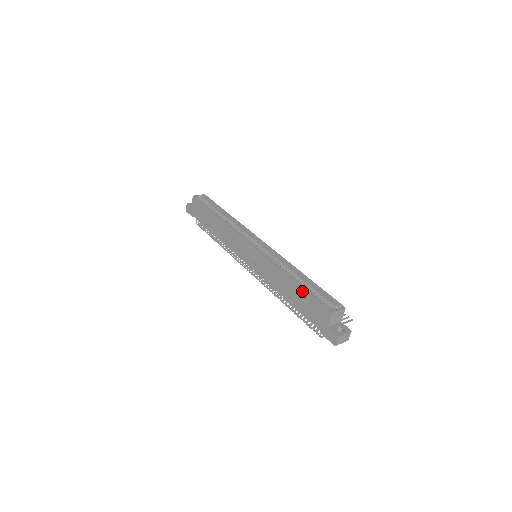
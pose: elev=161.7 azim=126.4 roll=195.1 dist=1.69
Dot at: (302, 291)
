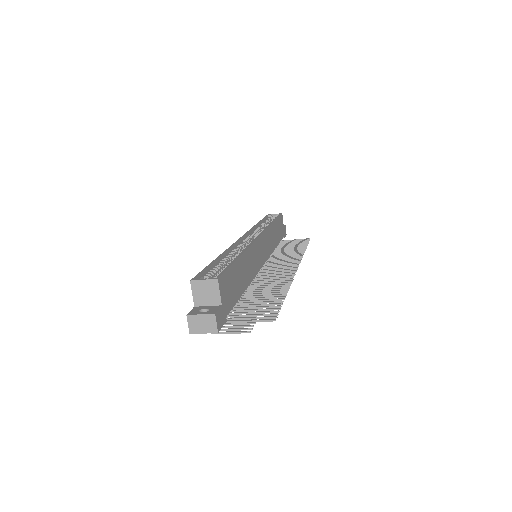
Dot at: occluded
